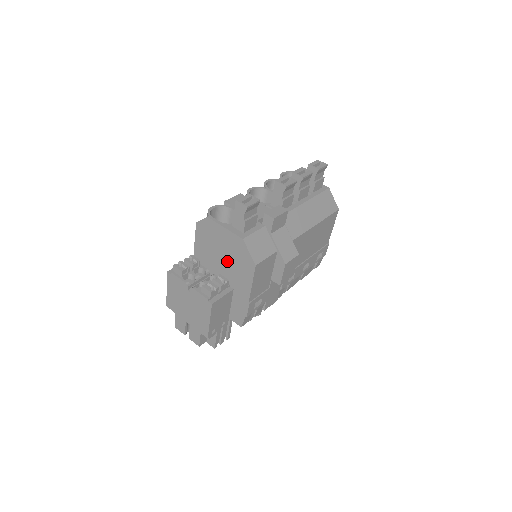
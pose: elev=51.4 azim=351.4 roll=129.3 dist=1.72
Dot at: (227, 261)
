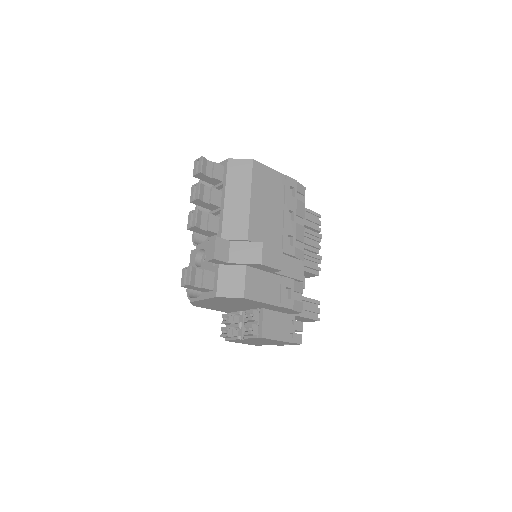
Dot at: (235, 305)
